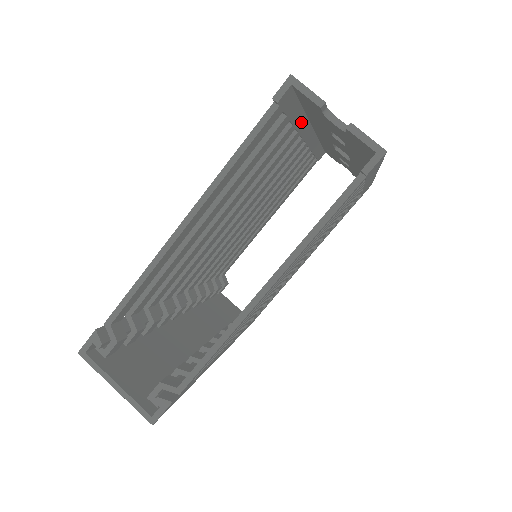
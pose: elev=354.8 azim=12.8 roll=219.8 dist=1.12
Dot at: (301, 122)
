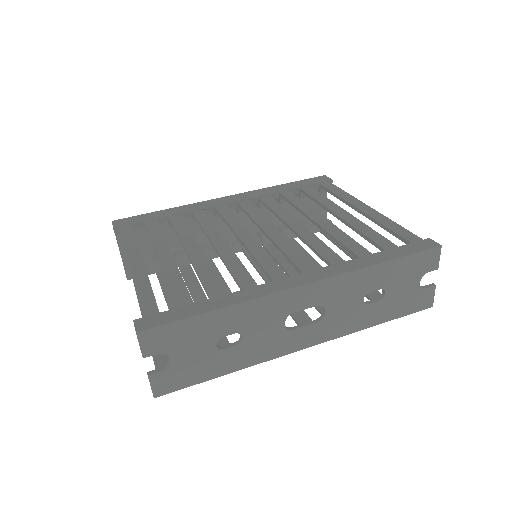
Dot at: (233, 301)
